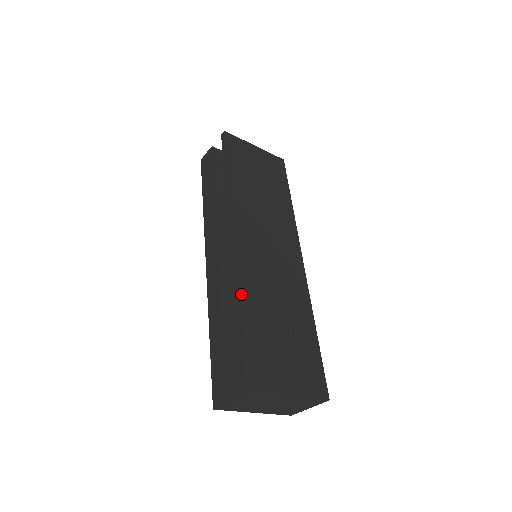
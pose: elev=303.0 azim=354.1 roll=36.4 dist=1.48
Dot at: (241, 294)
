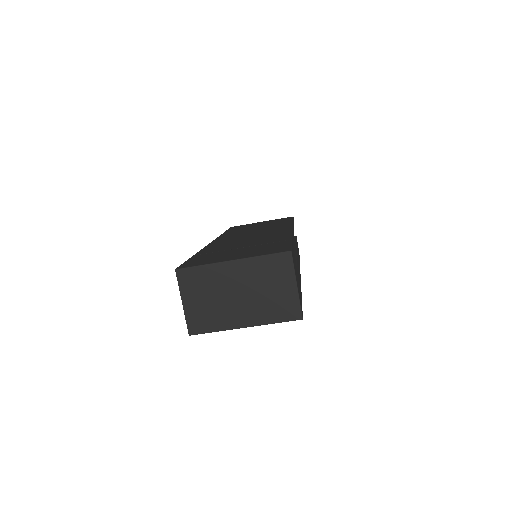
Dot at: occluded
